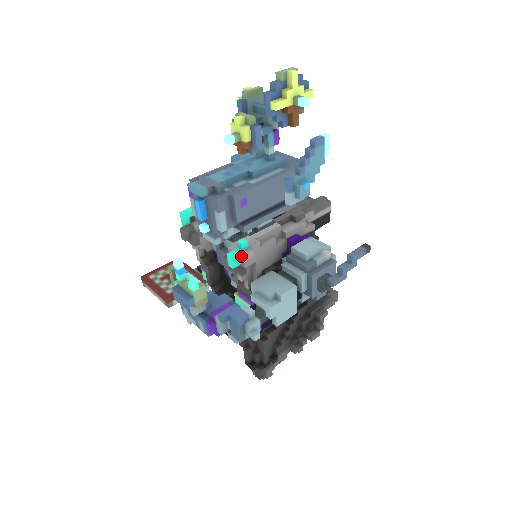
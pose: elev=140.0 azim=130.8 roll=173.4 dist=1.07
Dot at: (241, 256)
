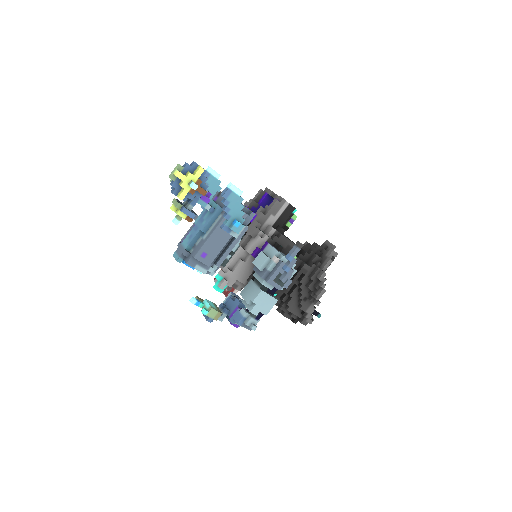
Dot at: (219, 287)
